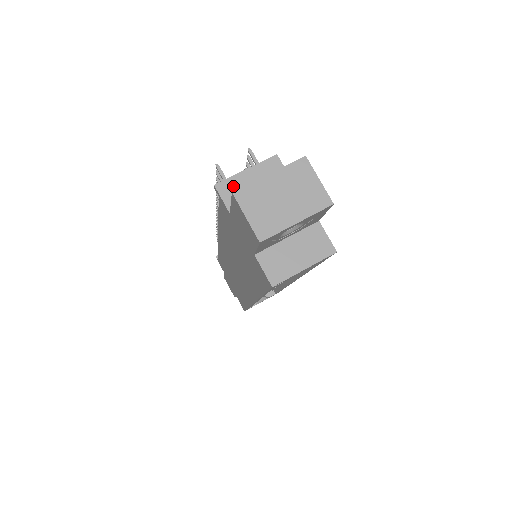
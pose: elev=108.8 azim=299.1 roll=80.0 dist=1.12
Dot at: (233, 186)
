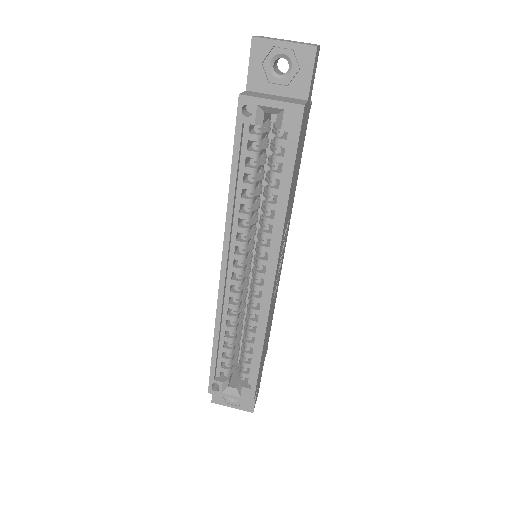
Dot at: occluded
